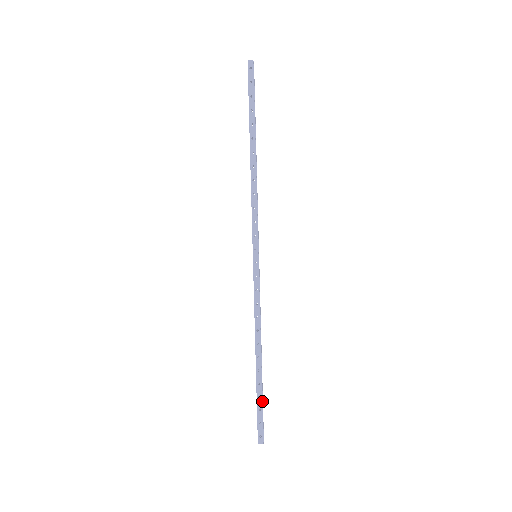
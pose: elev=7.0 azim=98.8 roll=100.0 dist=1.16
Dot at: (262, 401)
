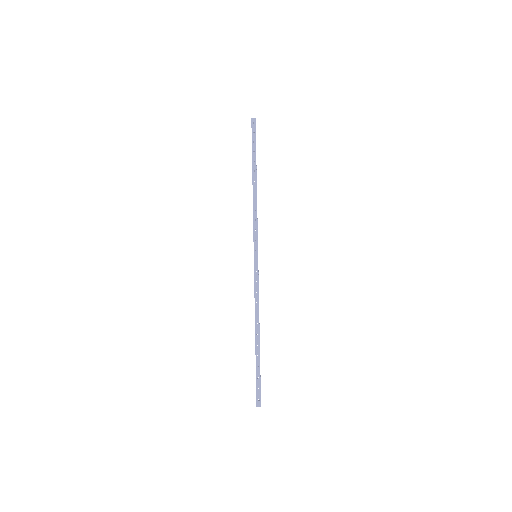
Dot at: occluded
